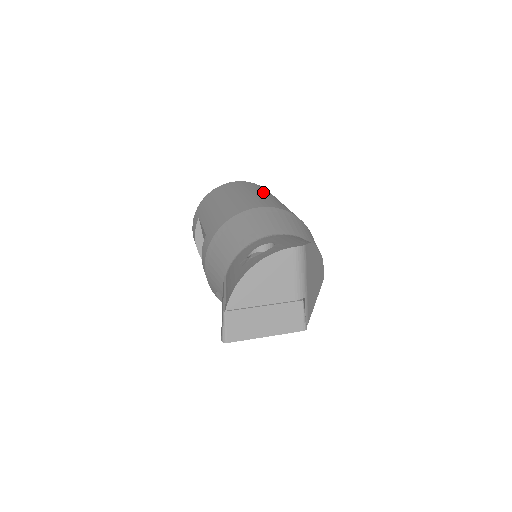
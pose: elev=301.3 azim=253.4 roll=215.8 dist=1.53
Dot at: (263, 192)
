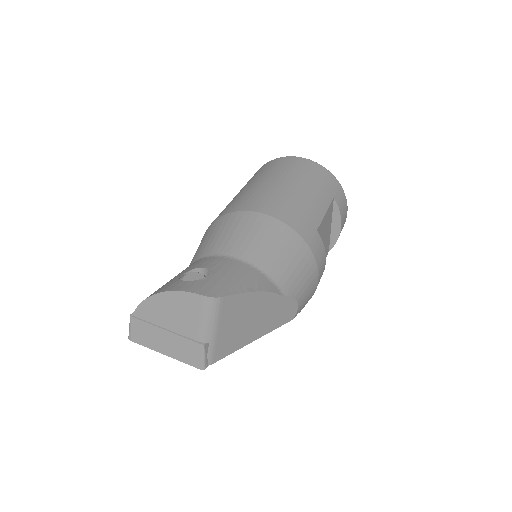
Dot at: (310, 187)
